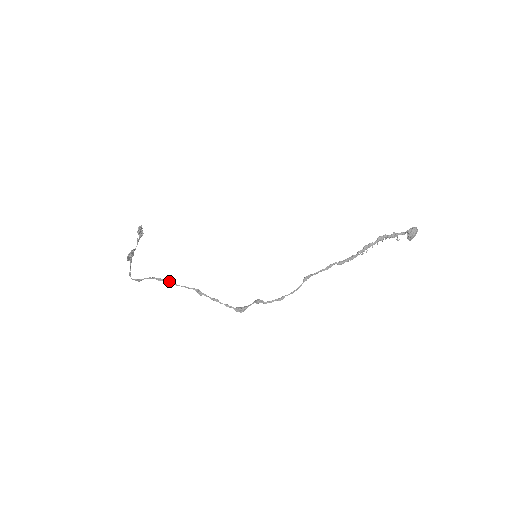
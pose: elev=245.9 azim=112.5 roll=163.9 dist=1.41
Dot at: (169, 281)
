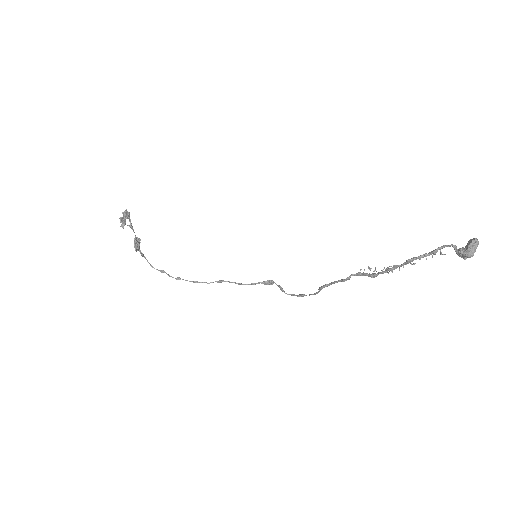
Dot at: occluded
